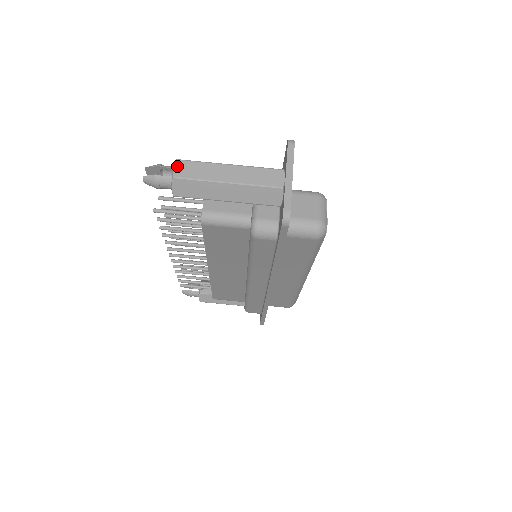
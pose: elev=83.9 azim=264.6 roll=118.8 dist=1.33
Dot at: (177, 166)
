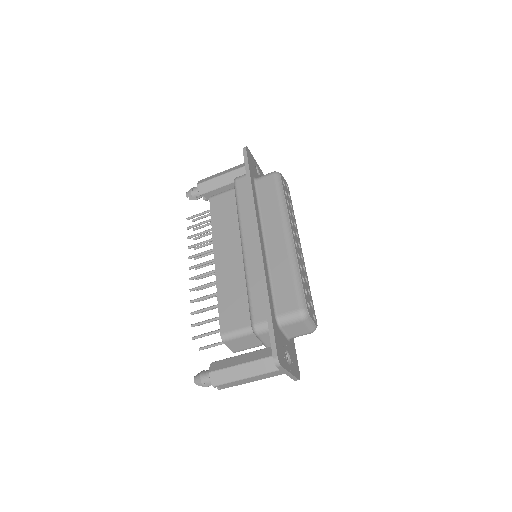
Dot at: (215, 385)
